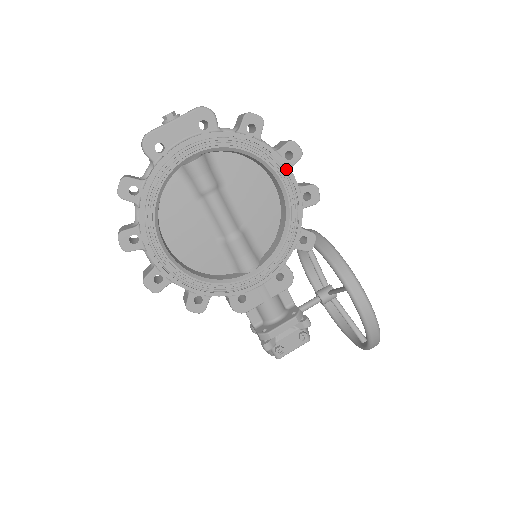
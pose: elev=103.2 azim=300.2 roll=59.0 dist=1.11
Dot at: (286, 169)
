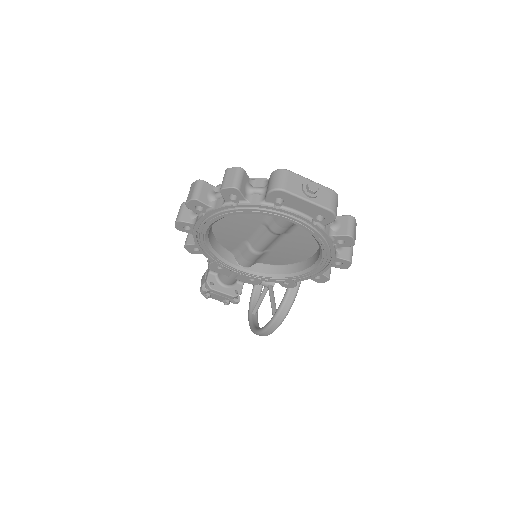
Dot at: (327, 267)
